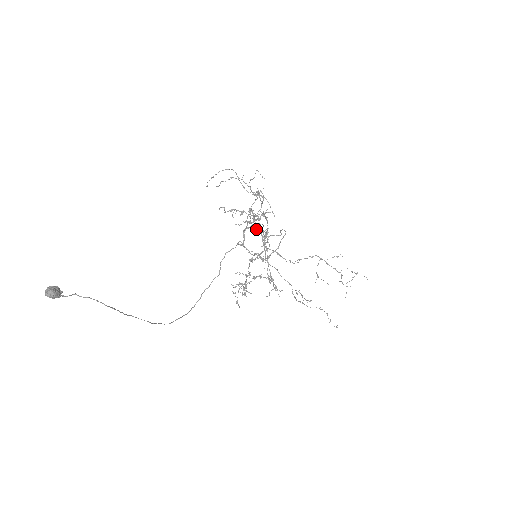
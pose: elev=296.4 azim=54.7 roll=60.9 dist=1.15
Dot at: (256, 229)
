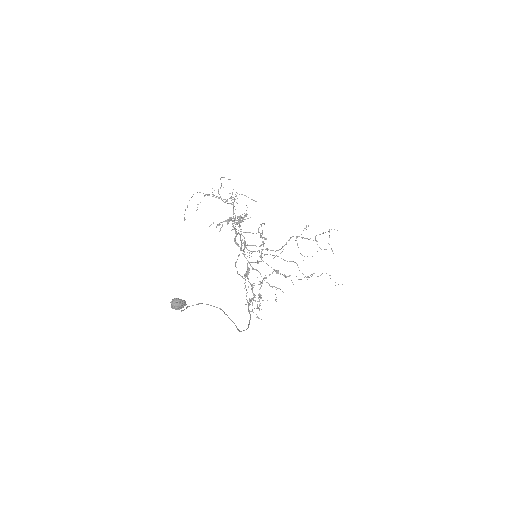
Dot at: (243, 232)
